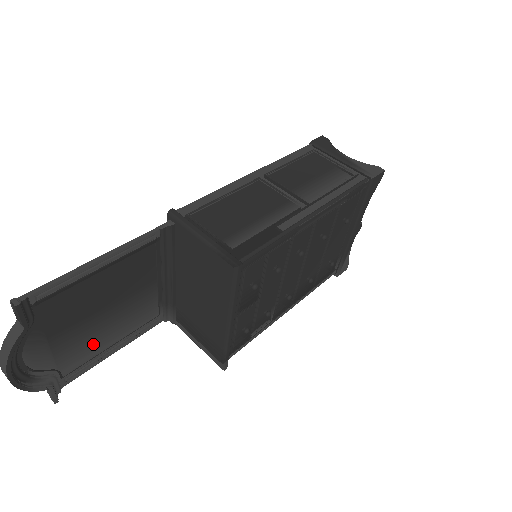
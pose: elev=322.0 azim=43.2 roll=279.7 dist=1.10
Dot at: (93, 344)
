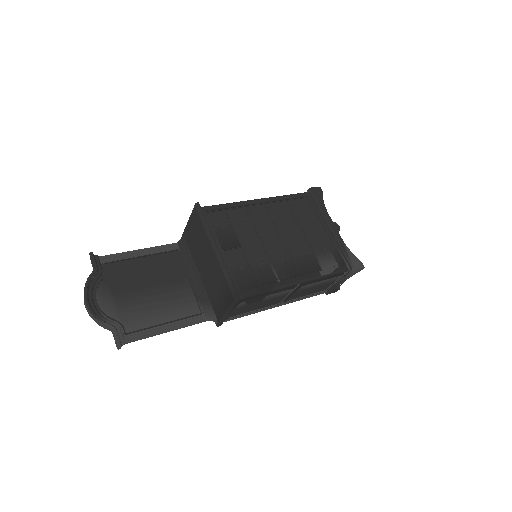
Dot at: (147, 314)
